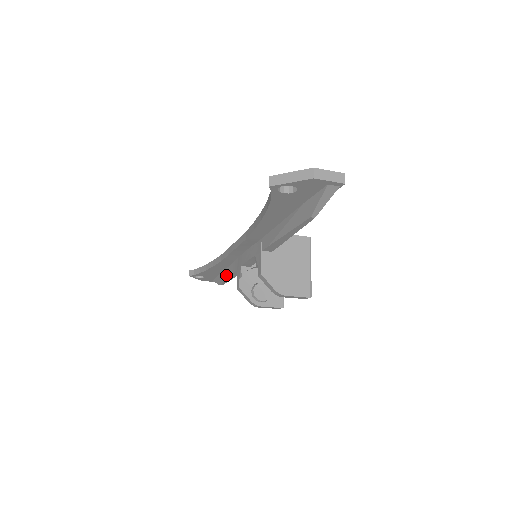
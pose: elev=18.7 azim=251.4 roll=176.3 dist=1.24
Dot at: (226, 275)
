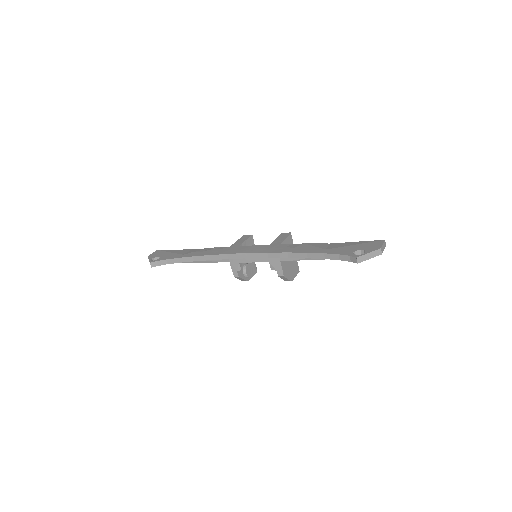
Dot at: (199, 261)
